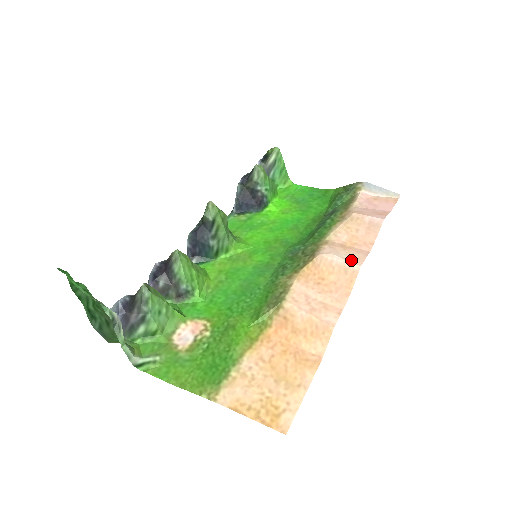
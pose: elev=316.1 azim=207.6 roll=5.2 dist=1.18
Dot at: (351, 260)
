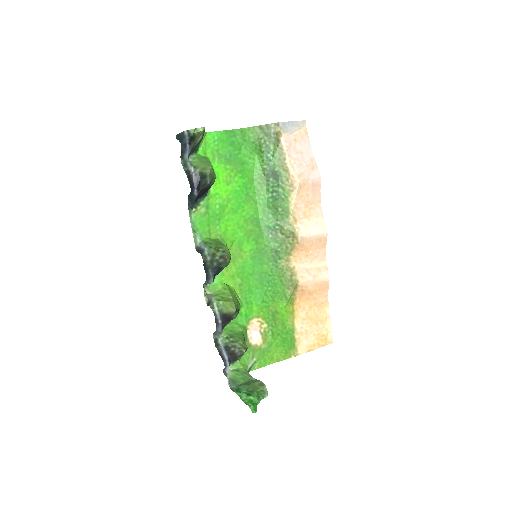
Dot at: (320, 231)
